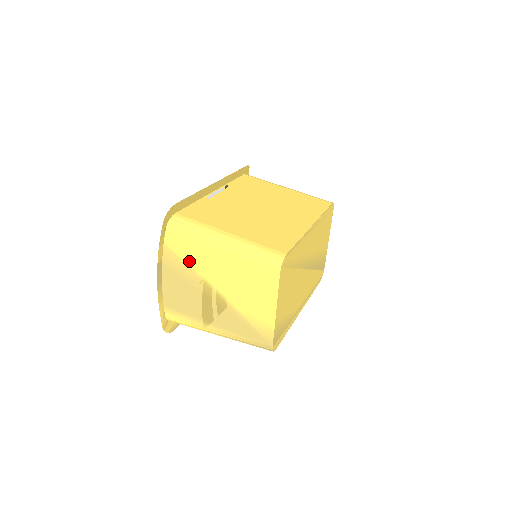
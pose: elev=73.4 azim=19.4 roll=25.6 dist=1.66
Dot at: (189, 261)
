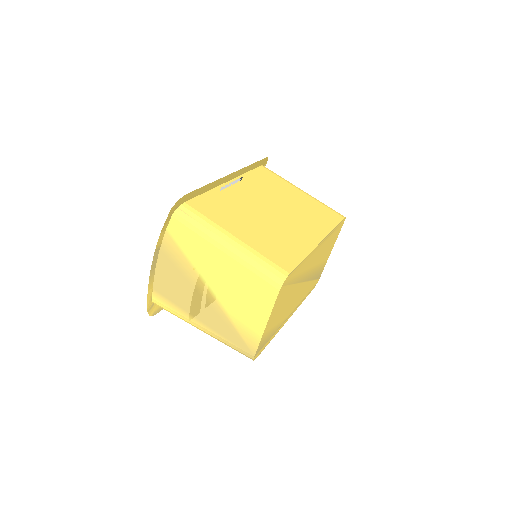
Dot at: (188, 254)
